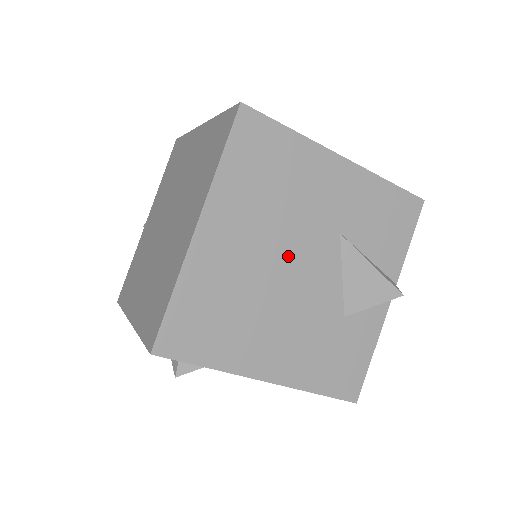
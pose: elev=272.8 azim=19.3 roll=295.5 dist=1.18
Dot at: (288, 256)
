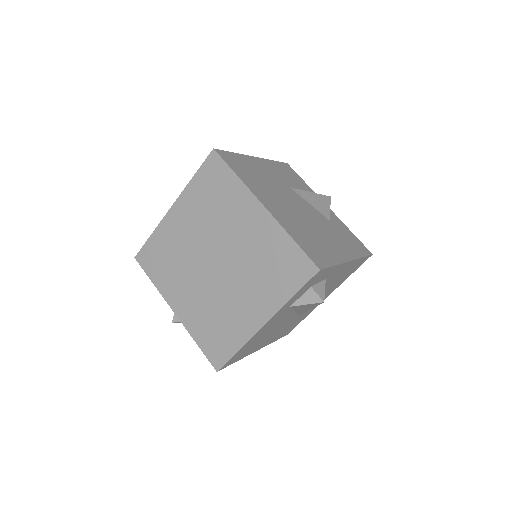
Dot at: (293, 204)
